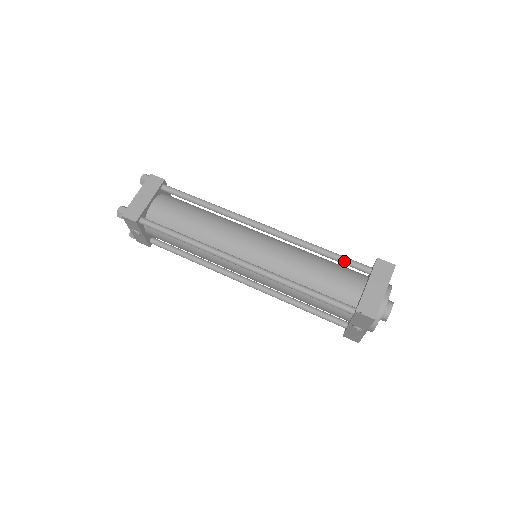
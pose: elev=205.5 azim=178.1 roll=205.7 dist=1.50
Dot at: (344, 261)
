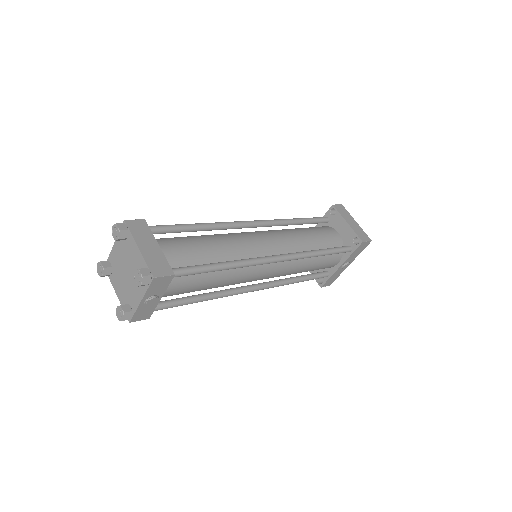
Dot at: (314, 220)
